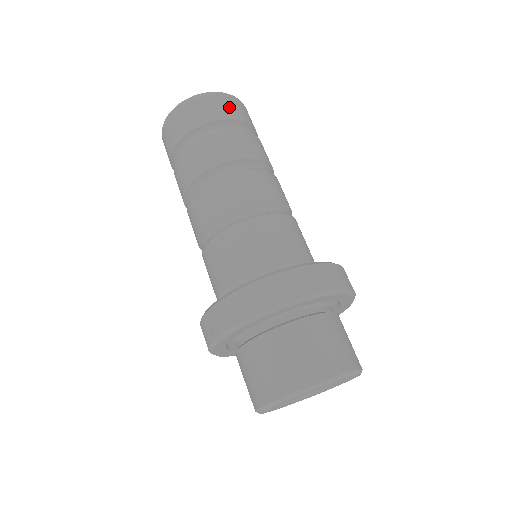
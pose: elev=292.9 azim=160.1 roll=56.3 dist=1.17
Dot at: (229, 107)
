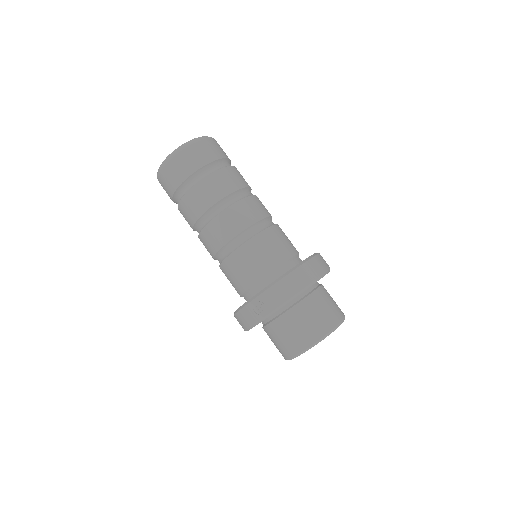
Dot at: (216, 148)
